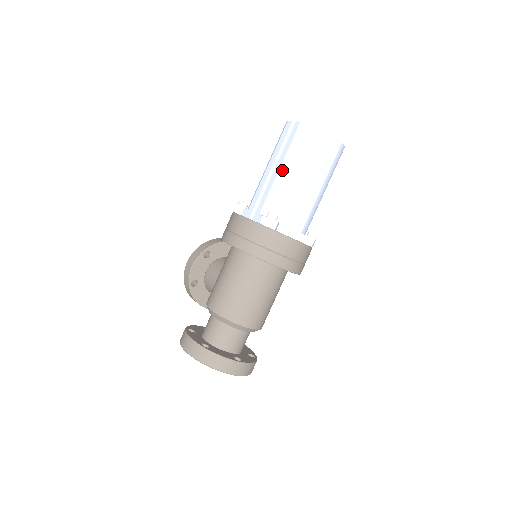
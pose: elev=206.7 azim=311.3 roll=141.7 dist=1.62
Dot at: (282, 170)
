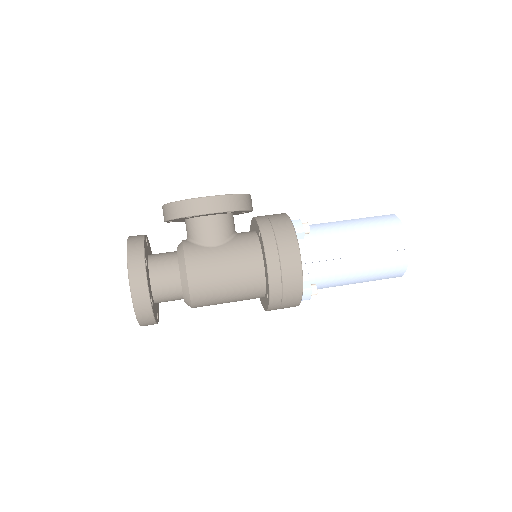
Dot at: (358, 268)
